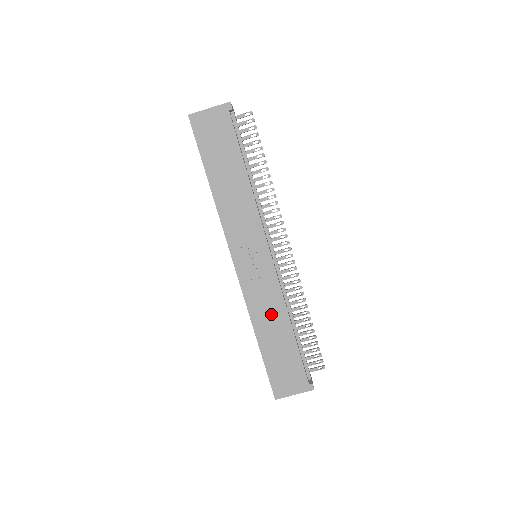
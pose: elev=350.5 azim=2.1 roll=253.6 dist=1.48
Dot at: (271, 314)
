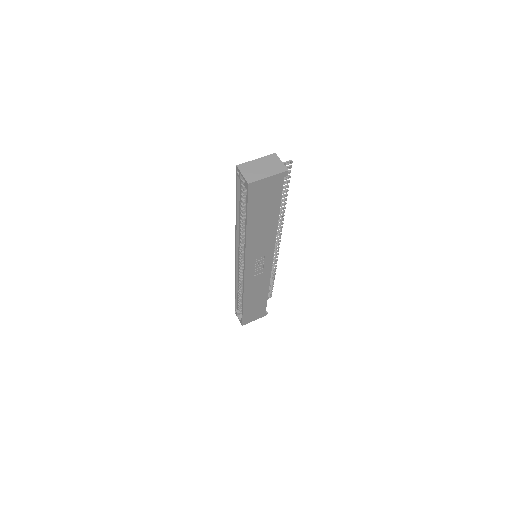
Dot at: (258, 290)
